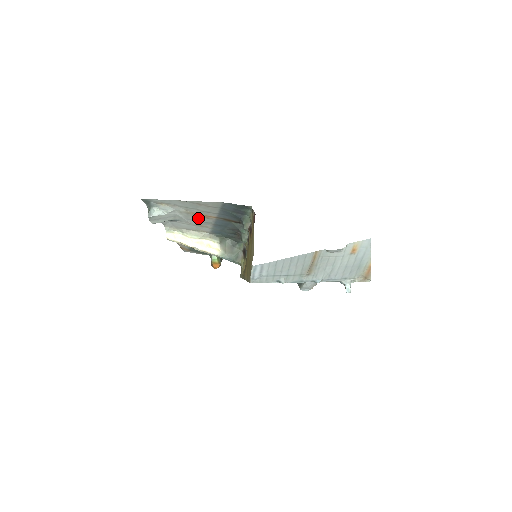
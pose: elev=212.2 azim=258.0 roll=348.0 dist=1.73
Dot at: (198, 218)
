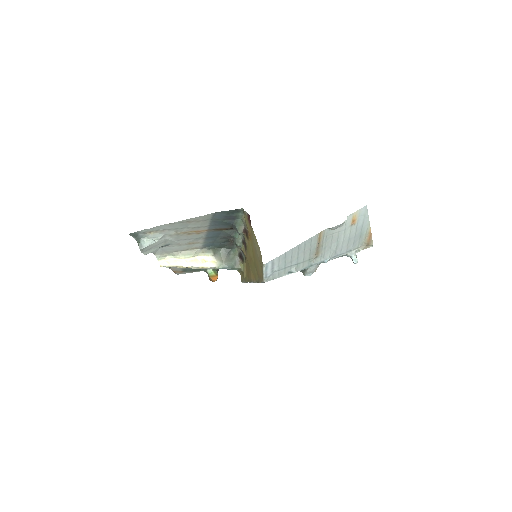
Dot at: (189, 236)
